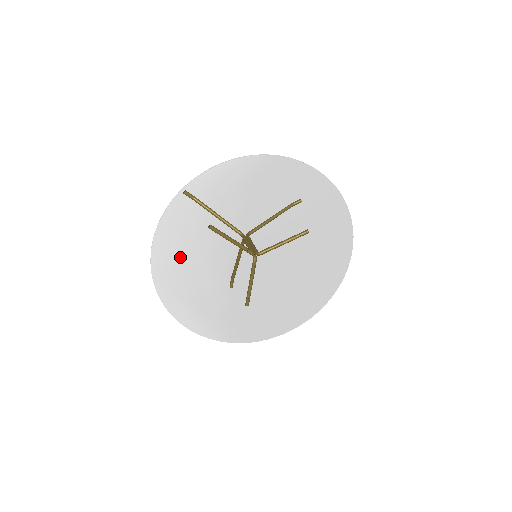
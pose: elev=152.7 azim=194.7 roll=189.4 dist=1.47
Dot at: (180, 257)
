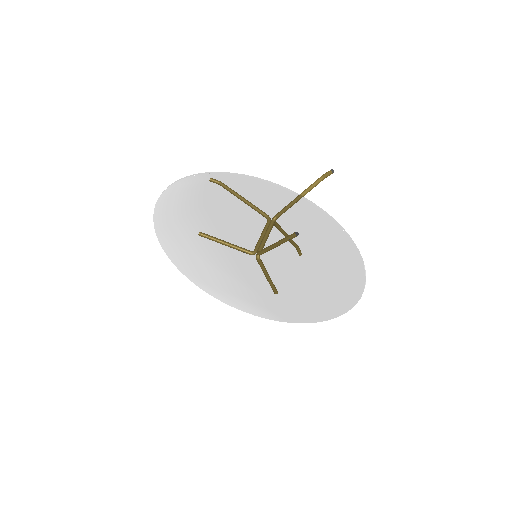
Dot at: (189, 258)
